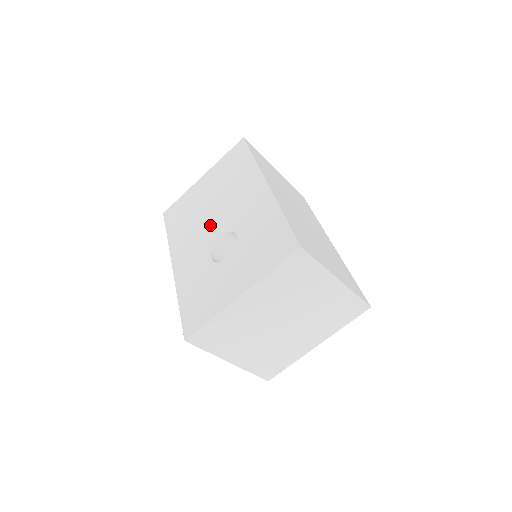
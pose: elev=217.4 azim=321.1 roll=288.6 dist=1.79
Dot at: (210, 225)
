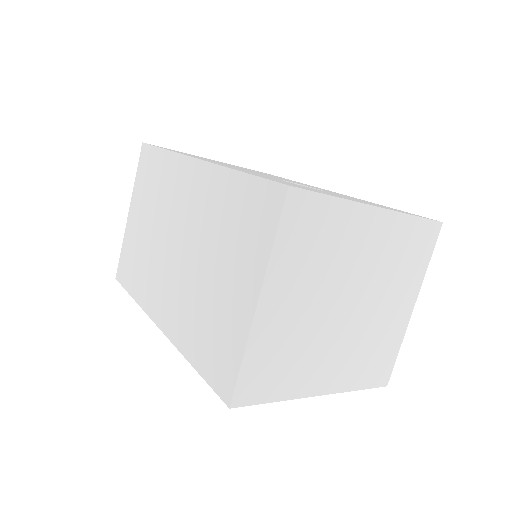
Dot at: (259, 173)
